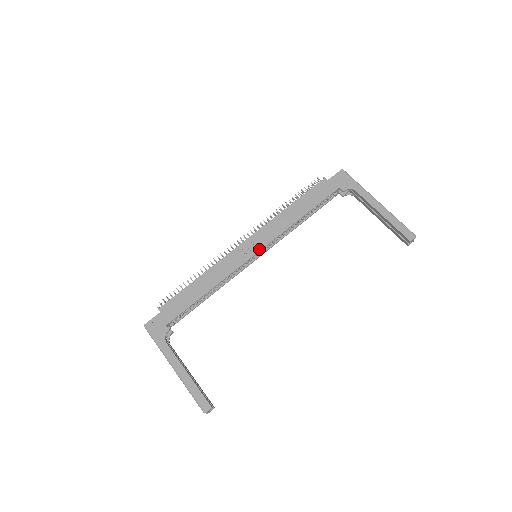
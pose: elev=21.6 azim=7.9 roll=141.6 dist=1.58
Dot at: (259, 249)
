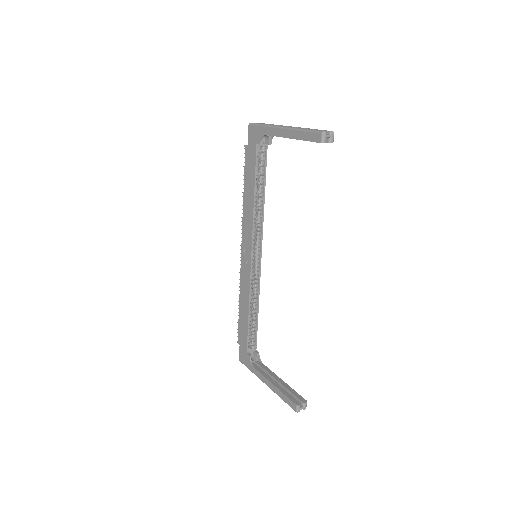
Dot at: (250, 251)
